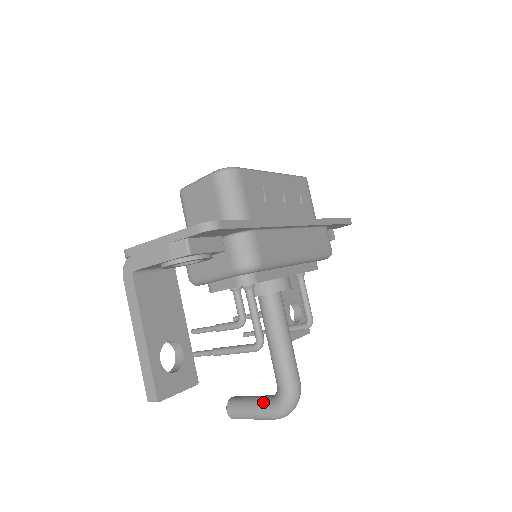
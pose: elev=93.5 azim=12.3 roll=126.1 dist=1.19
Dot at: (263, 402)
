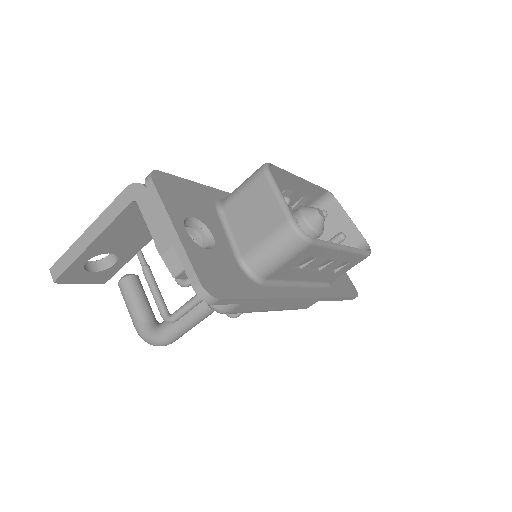
Dot at: (142, 315)
